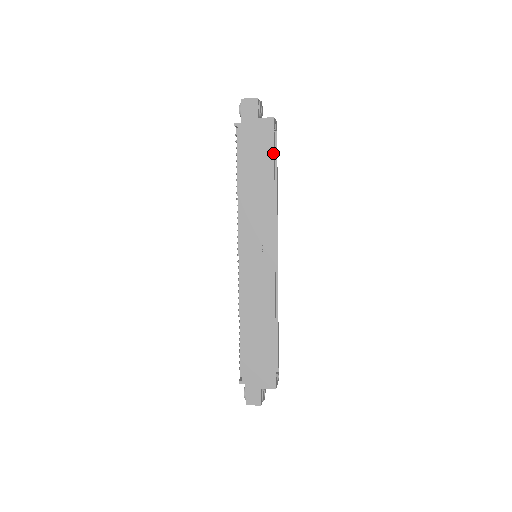
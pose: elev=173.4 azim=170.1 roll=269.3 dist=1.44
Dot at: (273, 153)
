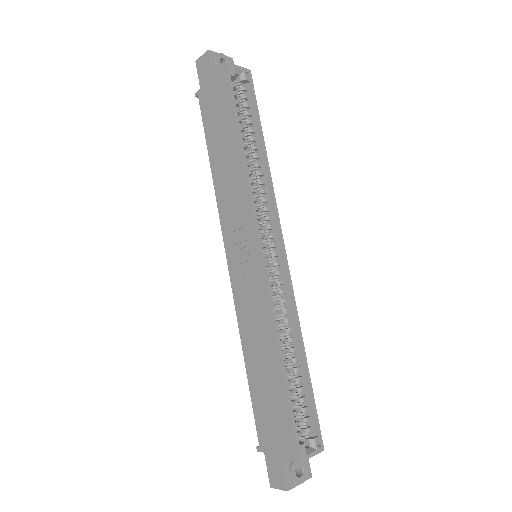
Dot at: (232, 107)
